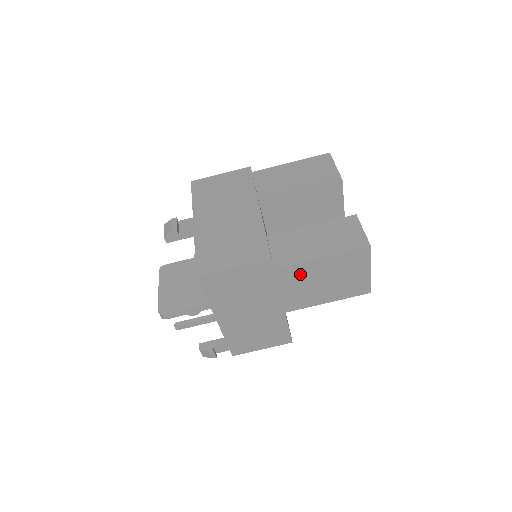
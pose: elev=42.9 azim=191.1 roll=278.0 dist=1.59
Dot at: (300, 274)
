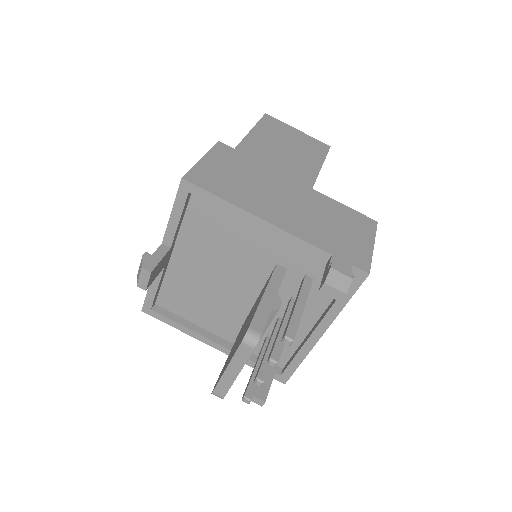
Dot at: (260, 148)
